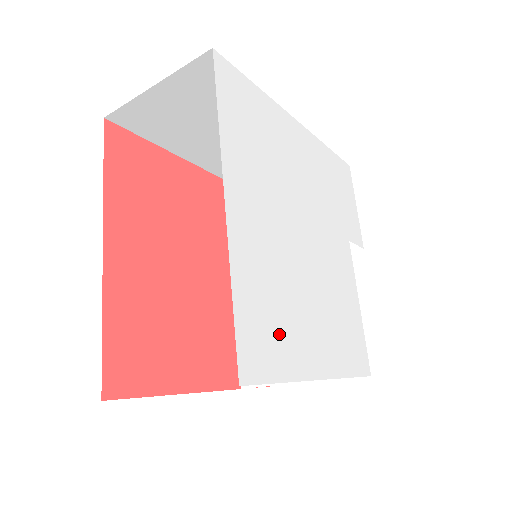
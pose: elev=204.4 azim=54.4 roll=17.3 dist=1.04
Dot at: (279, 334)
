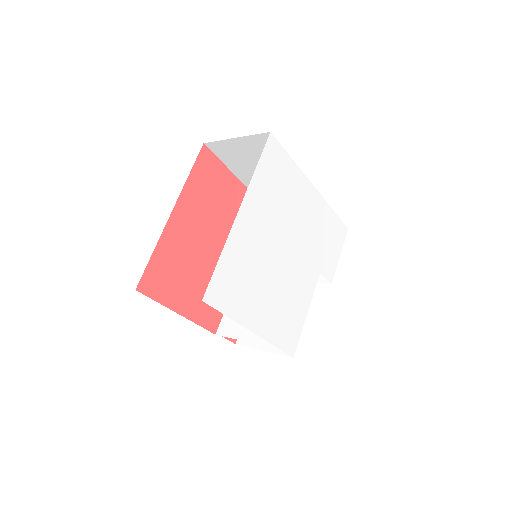
Dot at: (238, 293)
